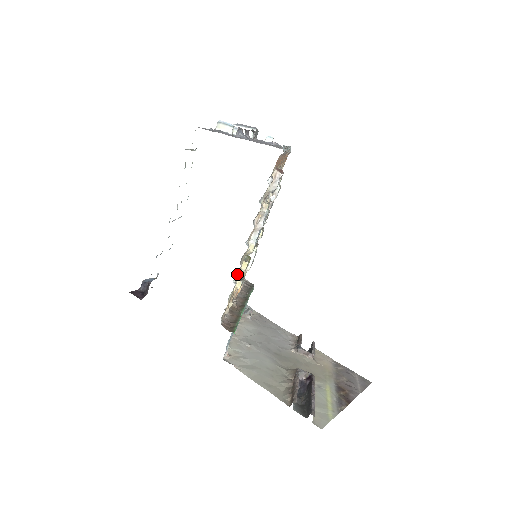
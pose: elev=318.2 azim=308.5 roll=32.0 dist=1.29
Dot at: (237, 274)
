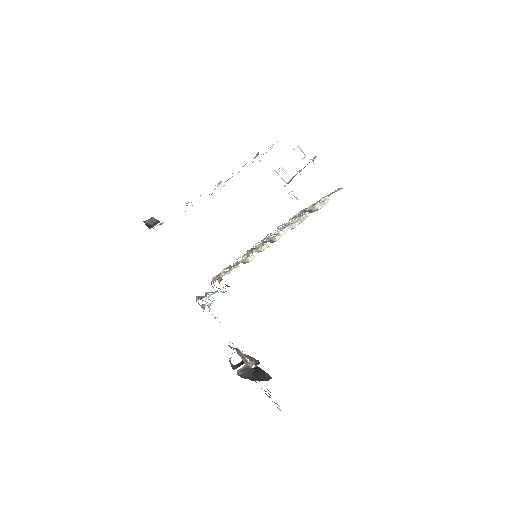
Dot at: (258, 248)
